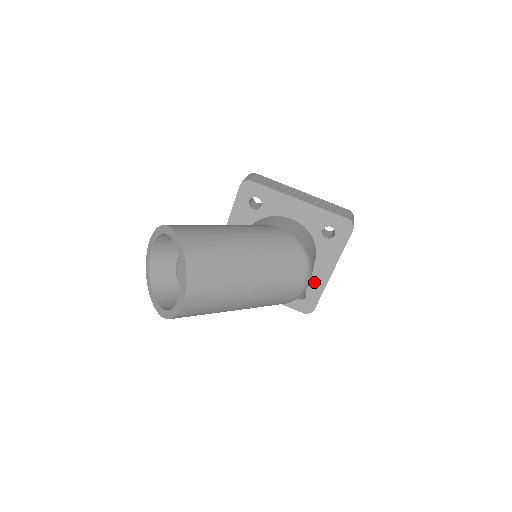
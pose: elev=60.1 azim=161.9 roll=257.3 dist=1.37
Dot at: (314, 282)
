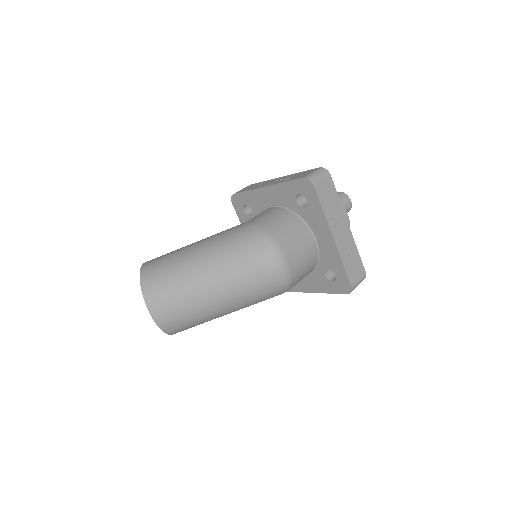
Dot at: (329, 257)
